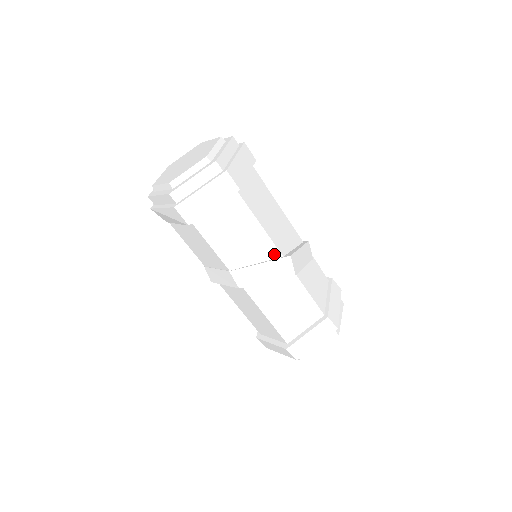
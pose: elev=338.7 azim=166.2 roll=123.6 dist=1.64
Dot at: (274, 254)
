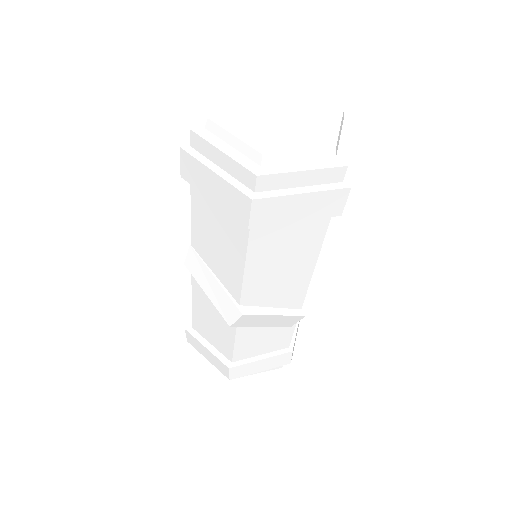
Dot at: (235, 293)
